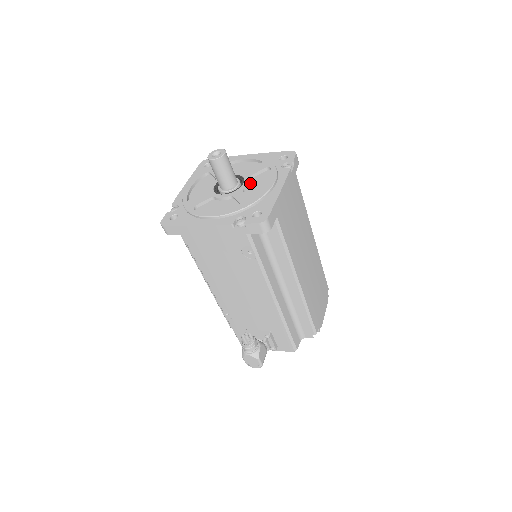
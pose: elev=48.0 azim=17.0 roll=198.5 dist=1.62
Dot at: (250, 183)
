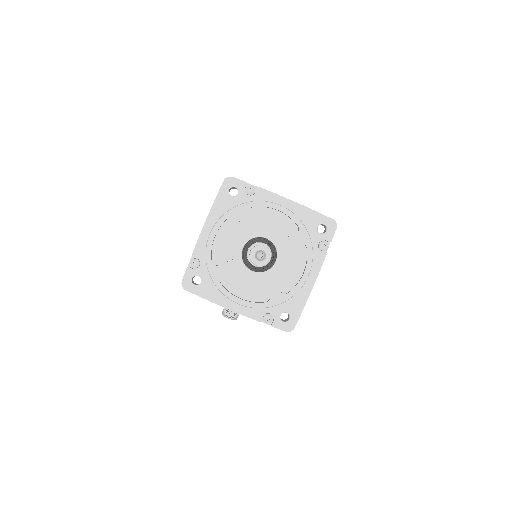
Dot at: (282, 259)
